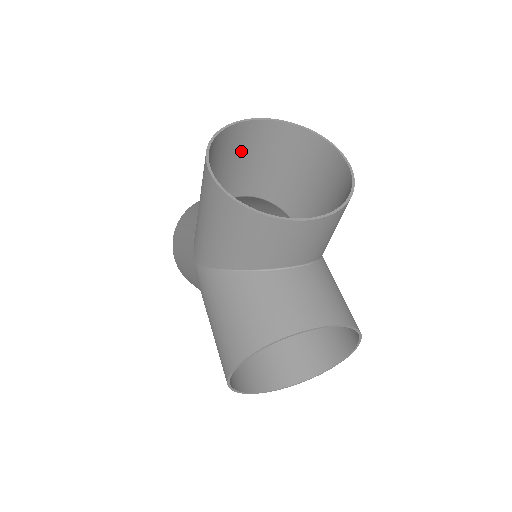
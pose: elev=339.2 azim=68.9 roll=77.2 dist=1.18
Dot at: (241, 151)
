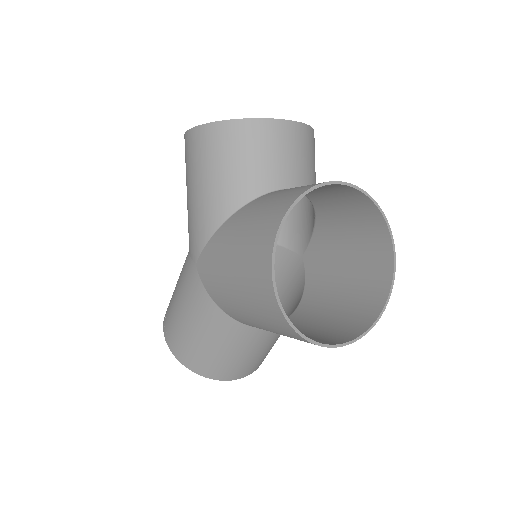
Dot at: occluded
